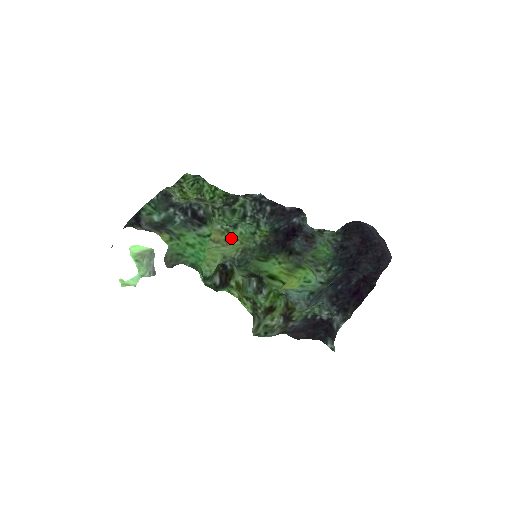
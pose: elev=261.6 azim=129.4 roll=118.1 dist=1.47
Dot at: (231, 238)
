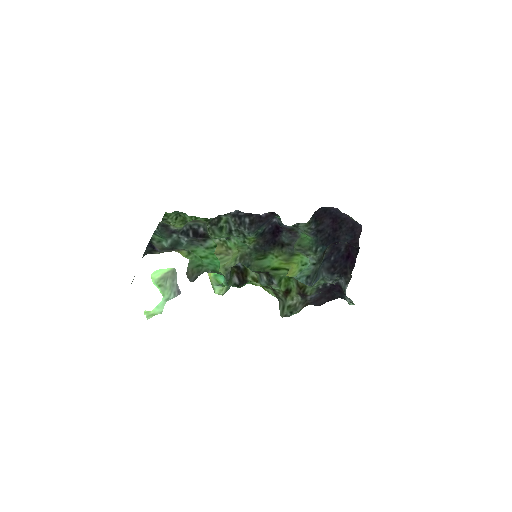
Dot at: (230, 248)
